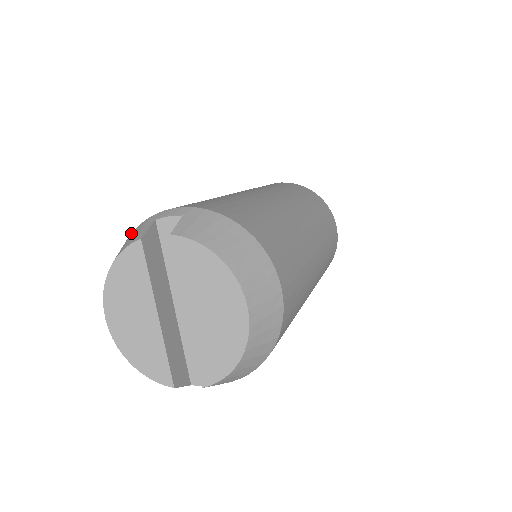
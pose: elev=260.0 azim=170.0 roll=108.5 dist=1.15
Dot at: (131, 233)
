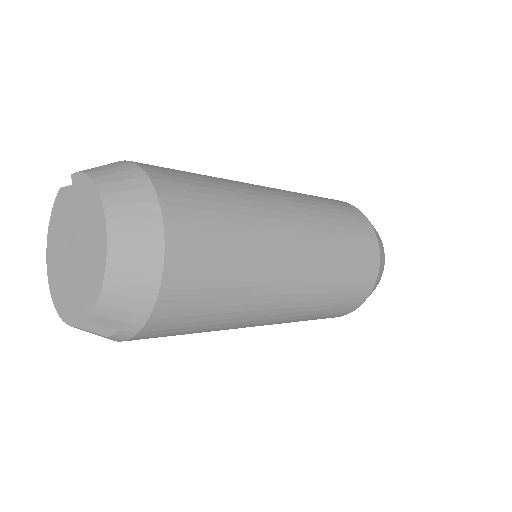
Dot at: occluded
